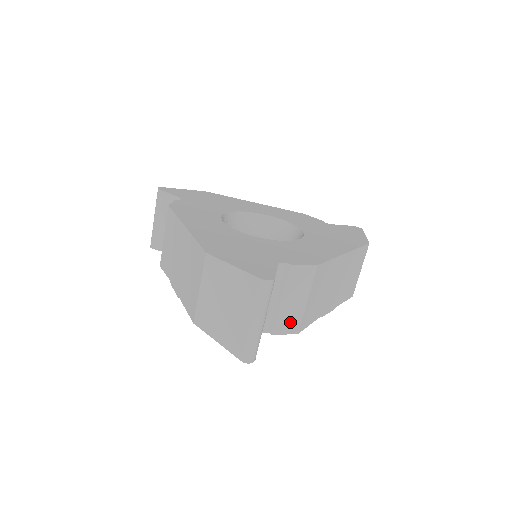
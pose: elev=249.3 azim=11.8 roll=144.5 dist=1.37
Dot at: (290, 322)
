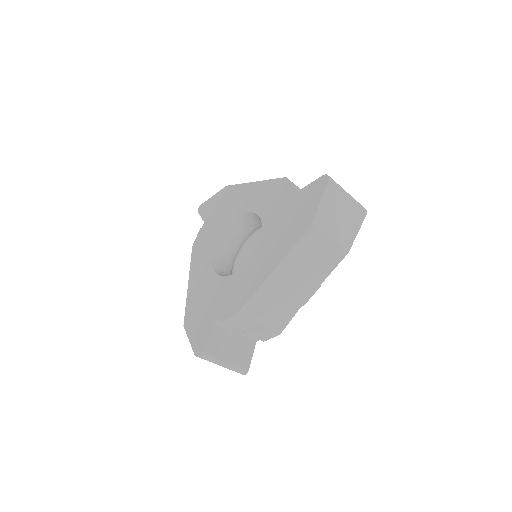
Dot at: (265, 334)
